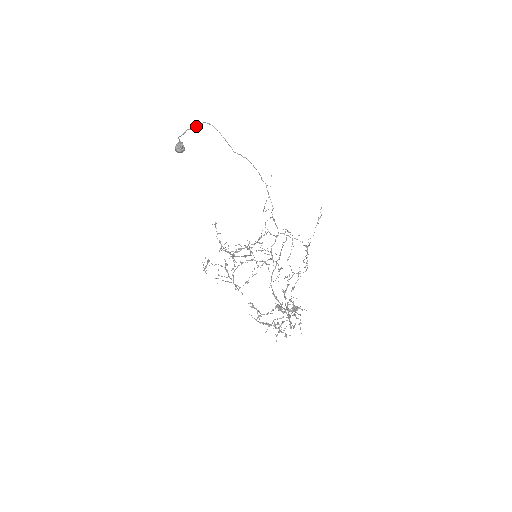
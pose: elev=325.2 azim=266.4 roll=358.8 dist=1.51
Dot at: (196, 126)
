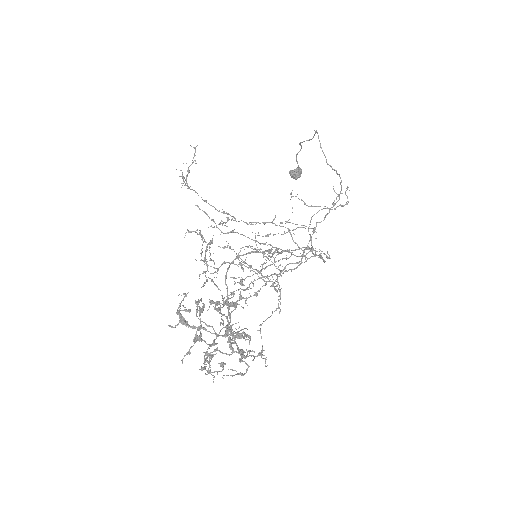
Dot at: (309, 139)
